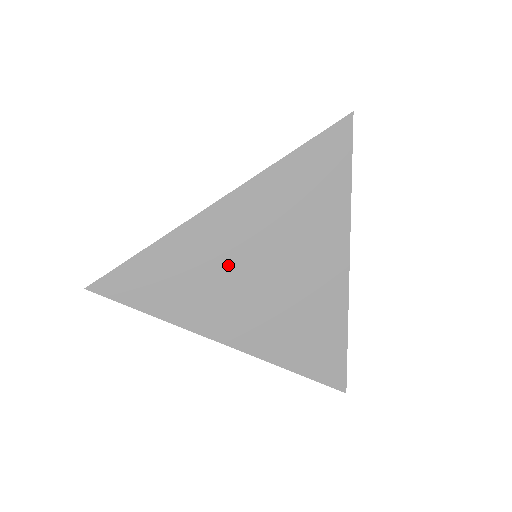
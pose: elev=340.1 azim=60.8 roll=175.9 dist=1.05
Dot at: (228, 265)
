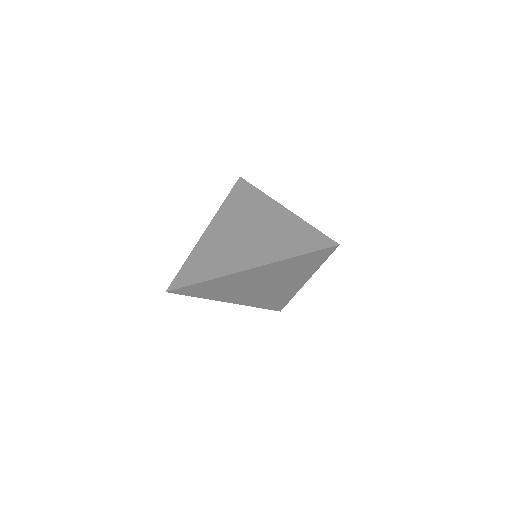
Dot at: (244, 285)
